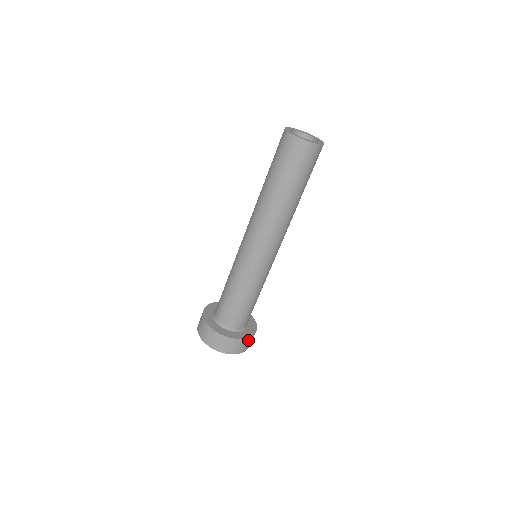
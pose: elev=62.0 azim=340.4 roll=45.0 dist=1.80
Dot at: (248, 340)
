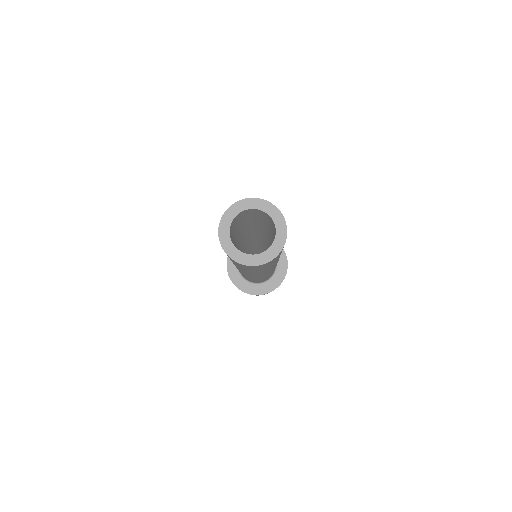
Dot at: (261, 294)
